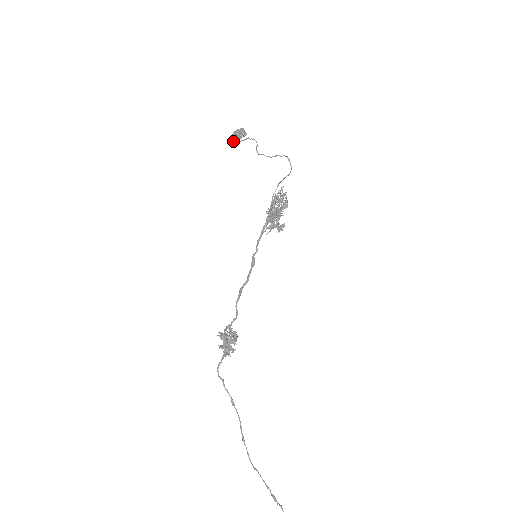
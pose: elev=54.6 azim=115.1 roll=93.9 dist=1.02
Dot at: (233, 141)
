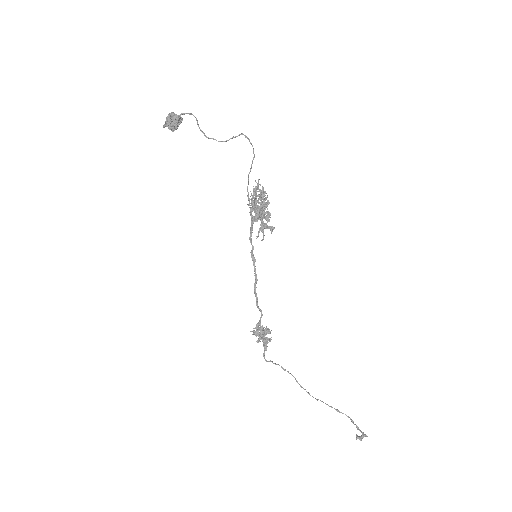
Dot at: occluded
